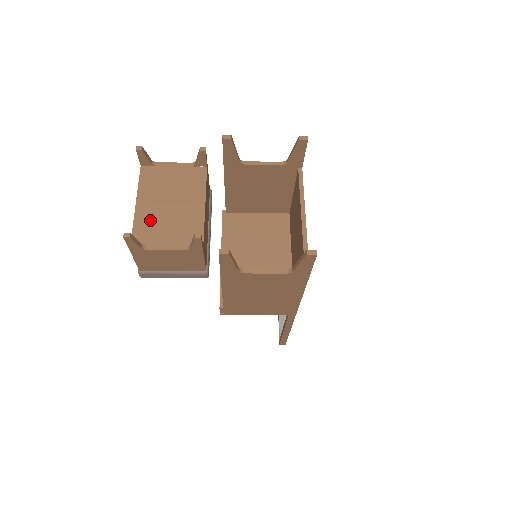
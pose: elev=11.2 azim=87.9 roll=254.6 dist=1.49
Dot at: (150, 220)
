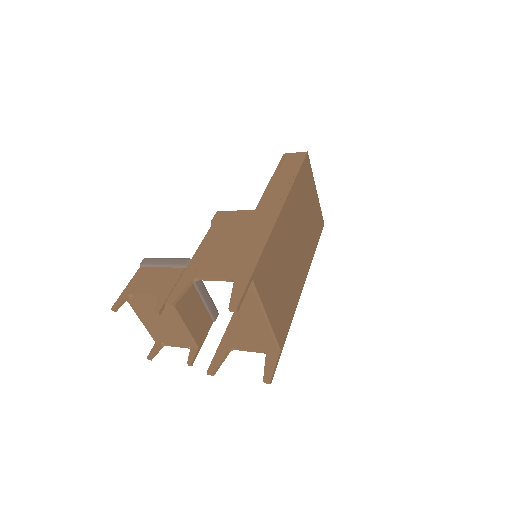
Dot at: (156, 330)
